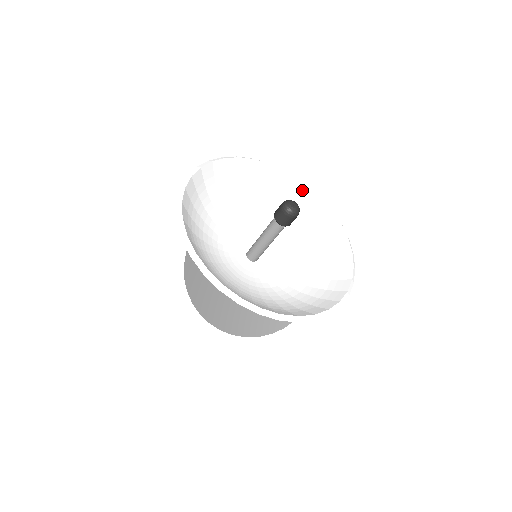
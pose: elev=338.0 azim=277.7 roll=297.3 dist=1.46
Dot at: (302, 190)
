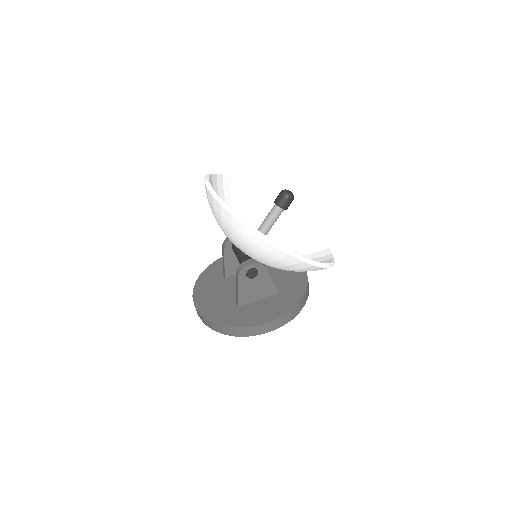
Dot at: (310, 234)
